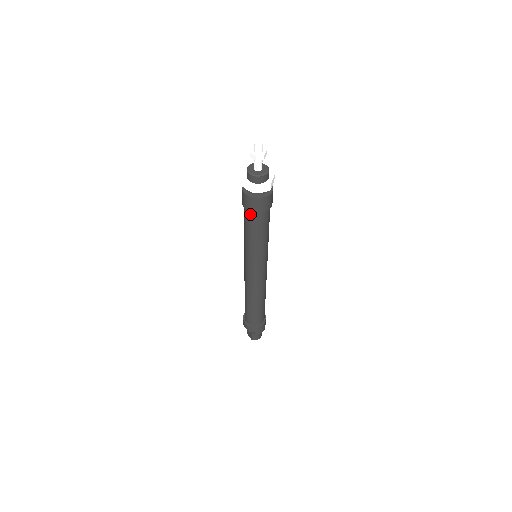
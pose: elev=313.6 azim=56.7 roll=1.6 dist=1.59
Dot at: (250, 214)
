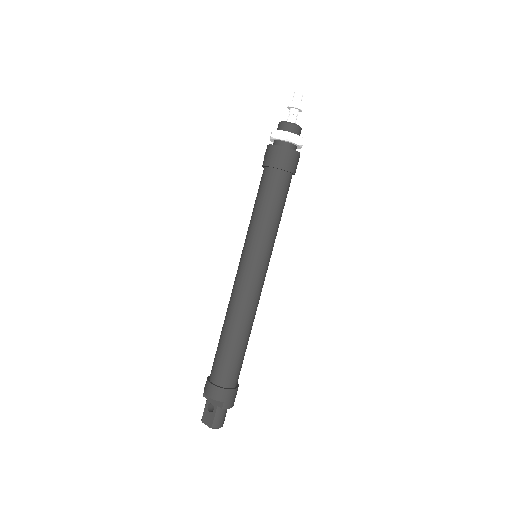
Dot at: (274, 174)
